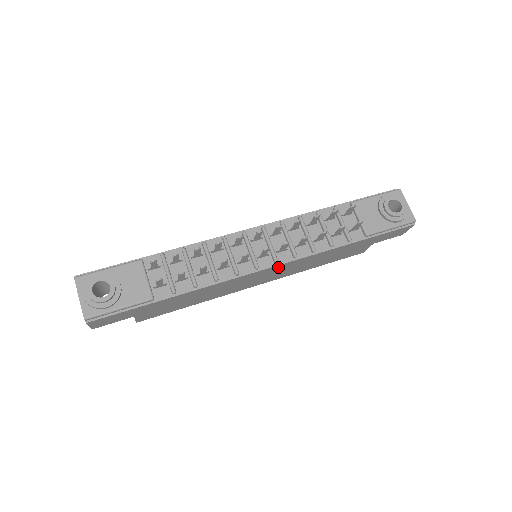
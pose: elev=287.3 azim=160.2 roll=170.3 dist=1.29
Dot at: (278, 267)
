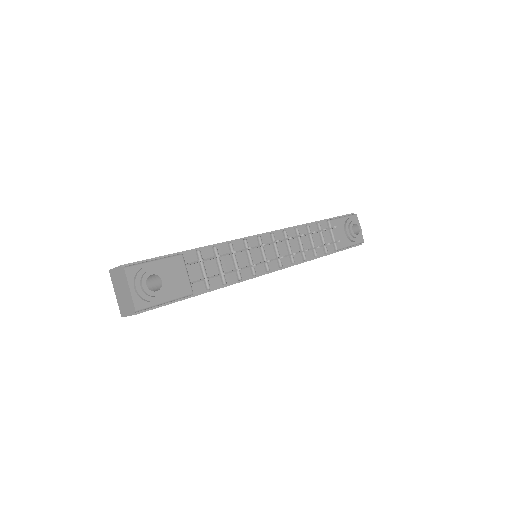
Dot at: occluded
